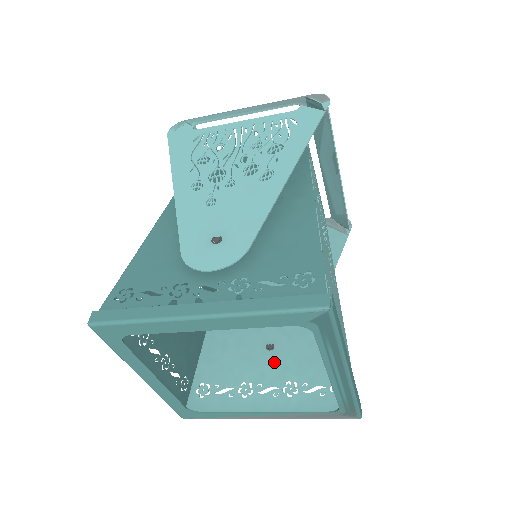
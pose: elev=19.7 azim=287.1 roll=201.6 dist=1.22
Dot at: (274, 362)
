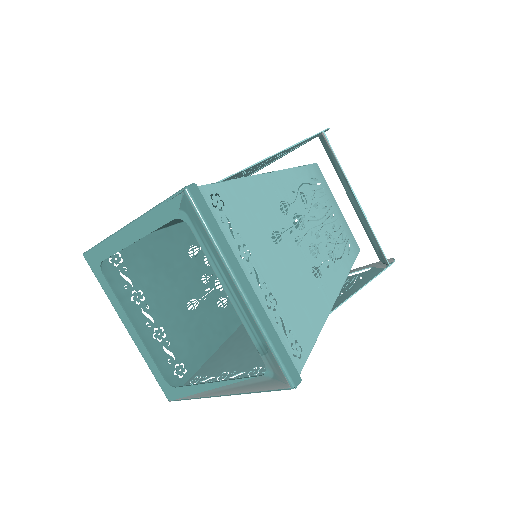
Dot at: (255, 355)
